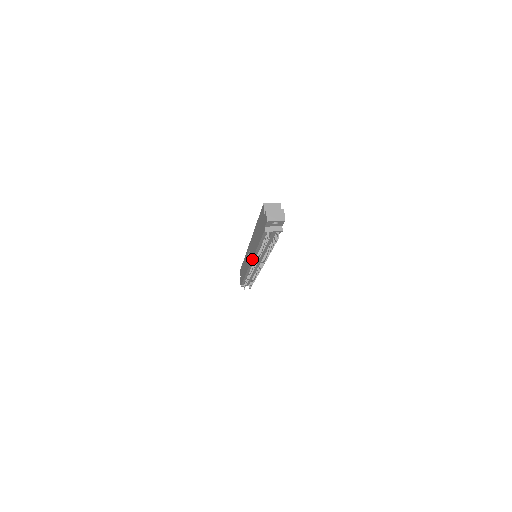
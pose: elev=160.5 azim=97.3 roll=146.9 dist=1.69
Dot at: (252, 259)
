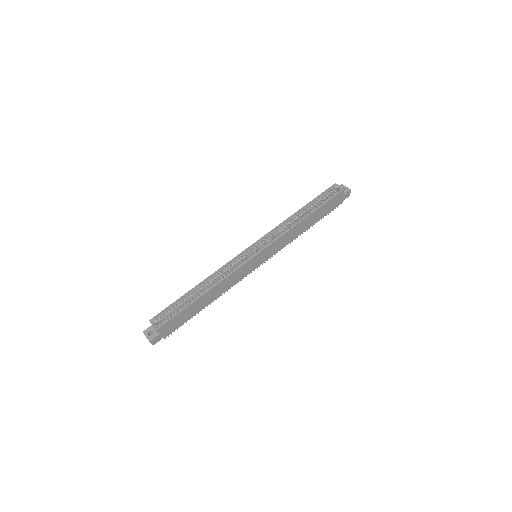
Dot at: occluded
